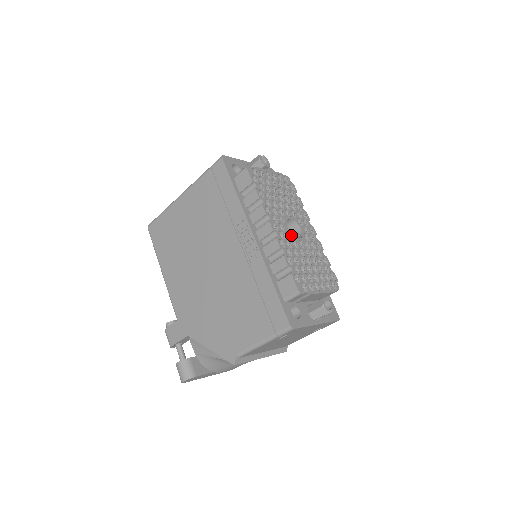
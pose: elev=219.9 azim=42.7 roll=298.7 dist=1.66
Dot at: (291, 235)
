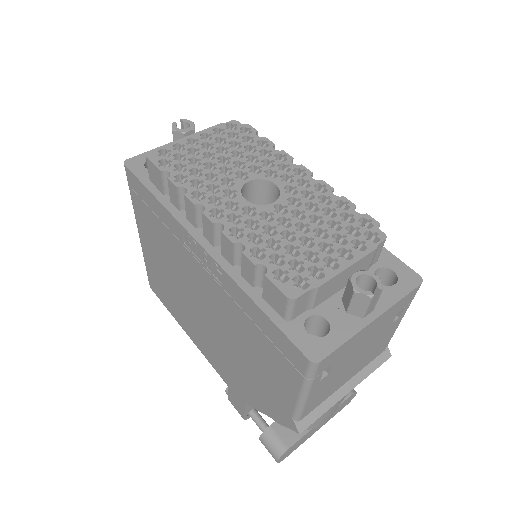
Dot at: (254, 207)
